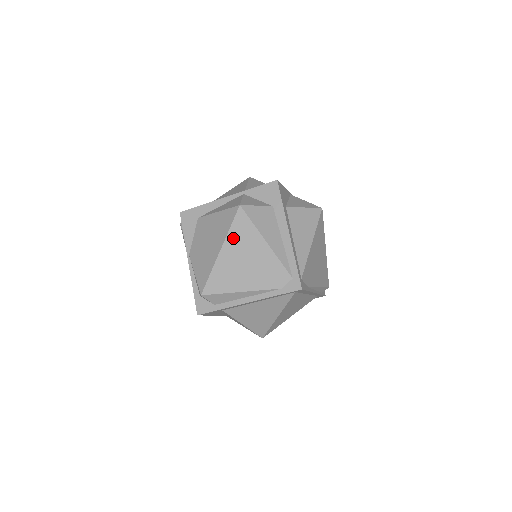
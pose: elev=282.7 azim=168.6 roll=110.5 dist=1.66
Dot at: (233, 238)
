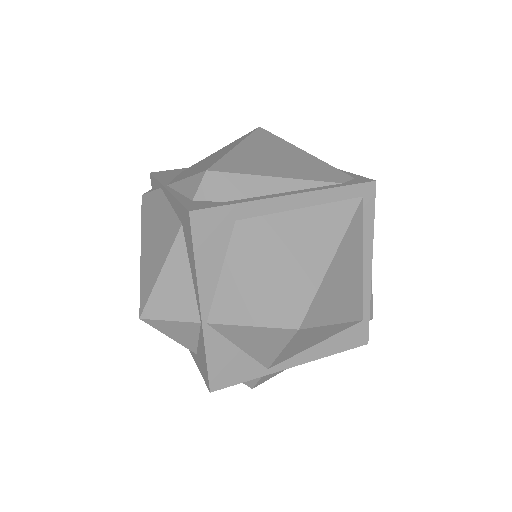
Dot at: (255, 141)
